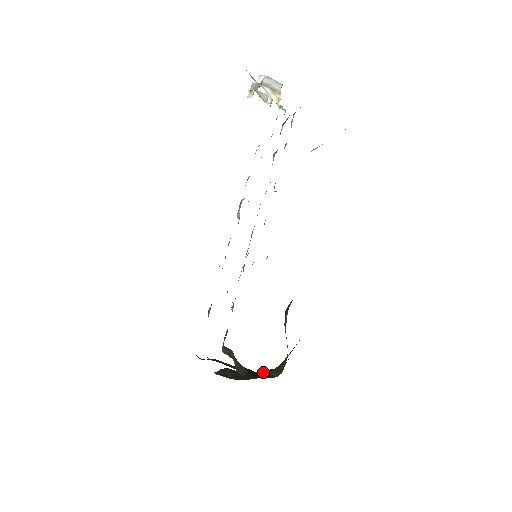
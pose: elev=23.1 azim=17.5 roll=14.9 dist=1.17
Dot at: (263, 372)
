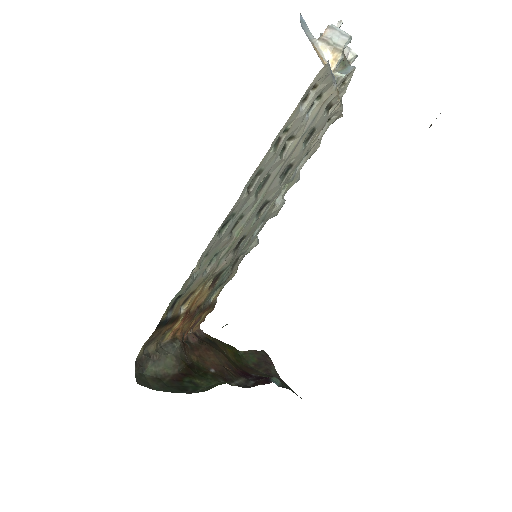
Dot at: (211, 379)
